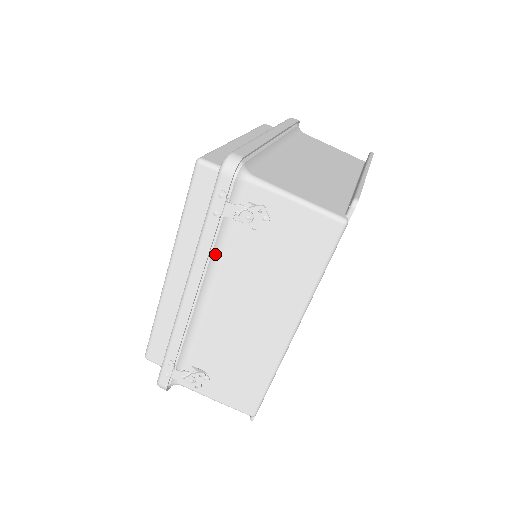
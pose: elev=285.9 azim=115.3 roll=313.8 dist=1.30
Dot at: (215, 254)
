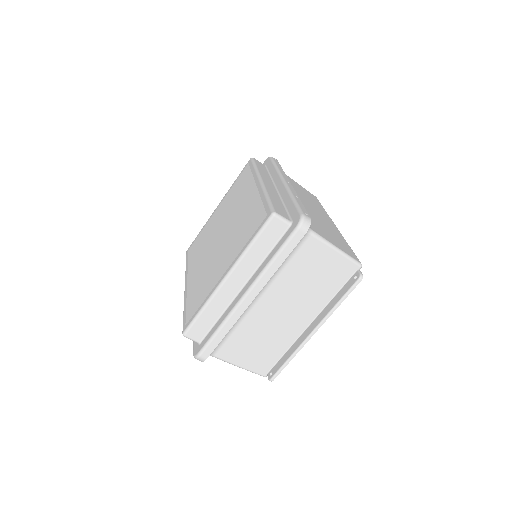
Dot at: occluded
